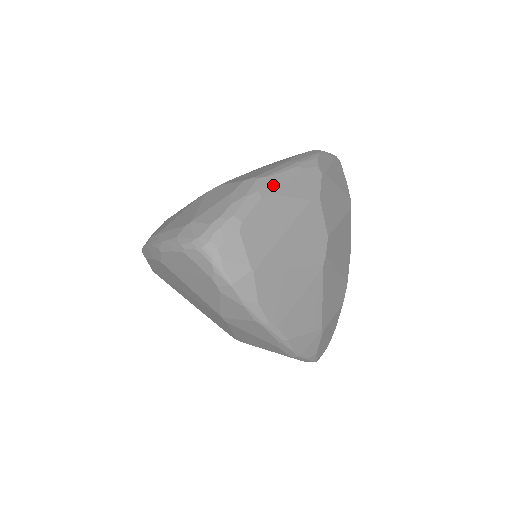
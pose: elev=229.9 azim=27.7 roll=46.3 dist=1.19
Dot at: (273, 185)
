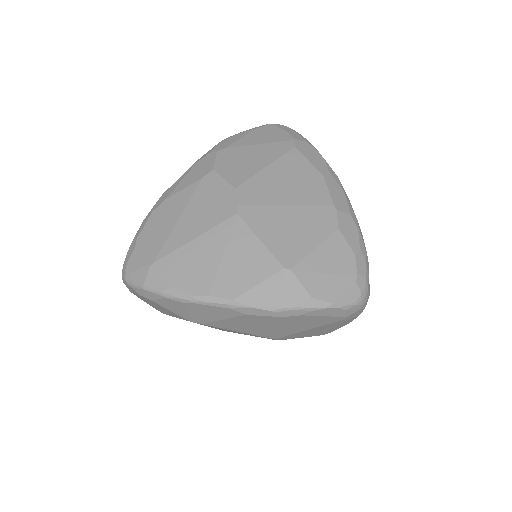
Dot at: (165, 196)
